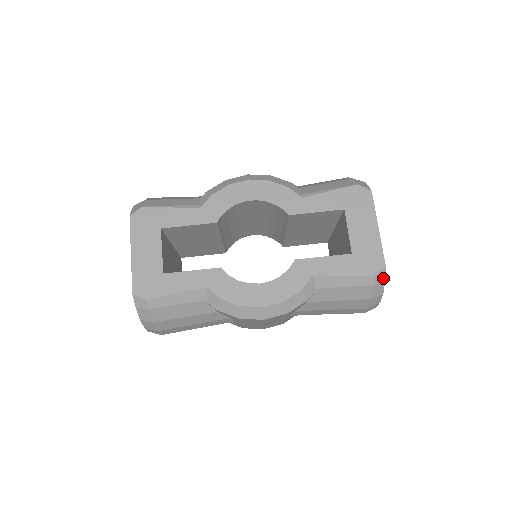
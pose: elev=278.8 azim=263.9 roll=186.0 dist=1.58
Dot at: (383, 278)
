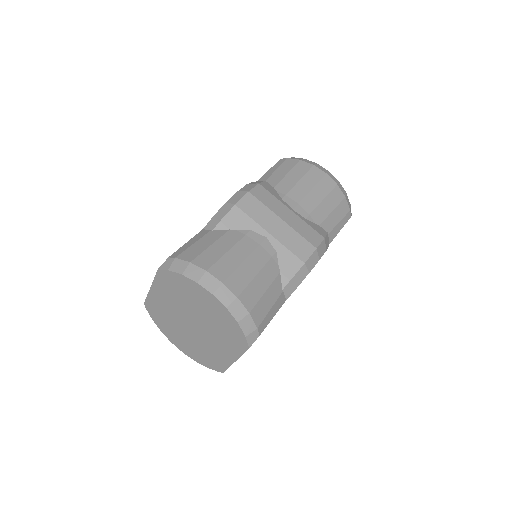
Dot at: occluded
